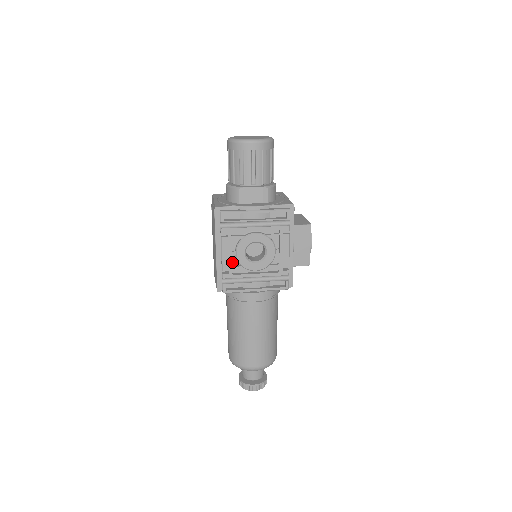
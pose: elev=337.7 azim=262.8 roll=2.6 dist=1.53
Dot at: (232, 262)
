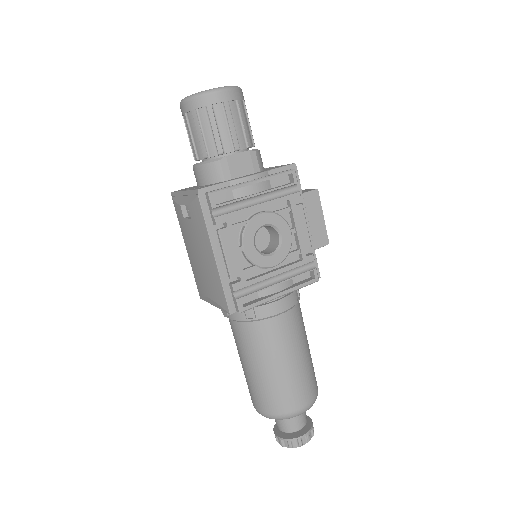
Dot at: (240, 264)
